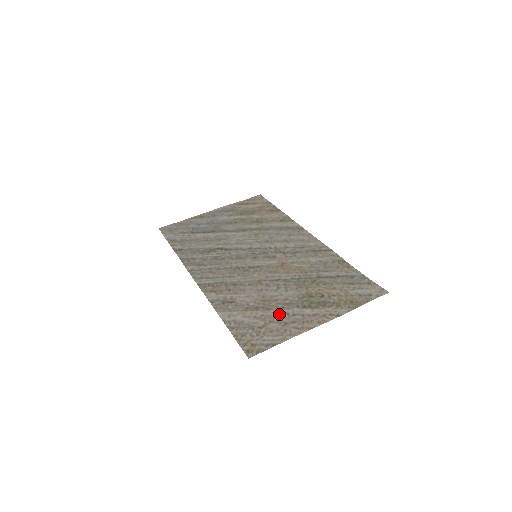
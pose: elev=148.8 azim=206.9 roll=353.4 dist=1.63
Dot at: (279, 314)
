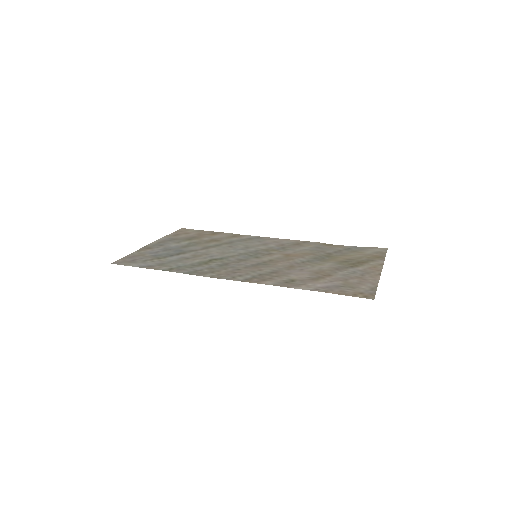
Dot at: (345, 274)
